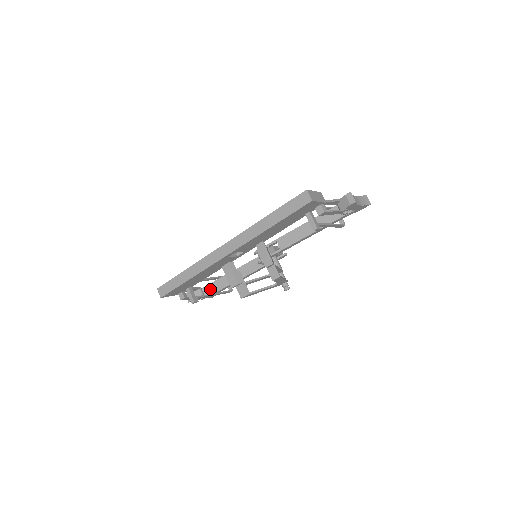
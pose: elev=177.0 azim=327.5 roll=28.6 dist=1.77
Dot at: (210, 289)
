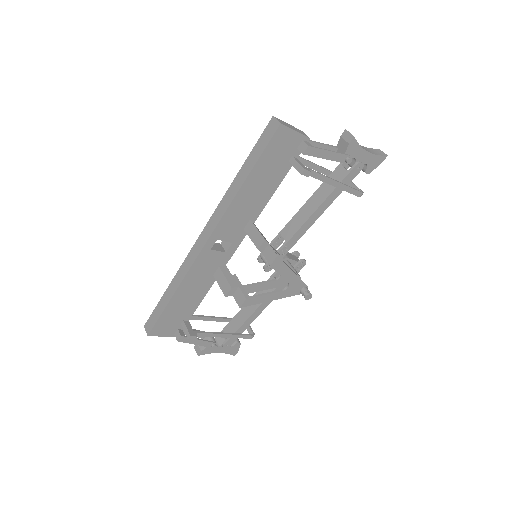
Dot at: occluded
